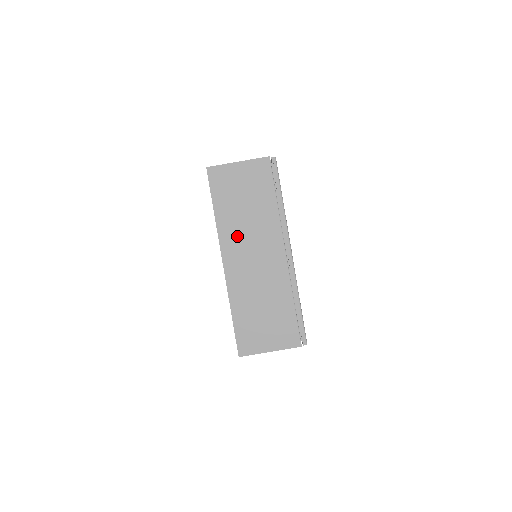
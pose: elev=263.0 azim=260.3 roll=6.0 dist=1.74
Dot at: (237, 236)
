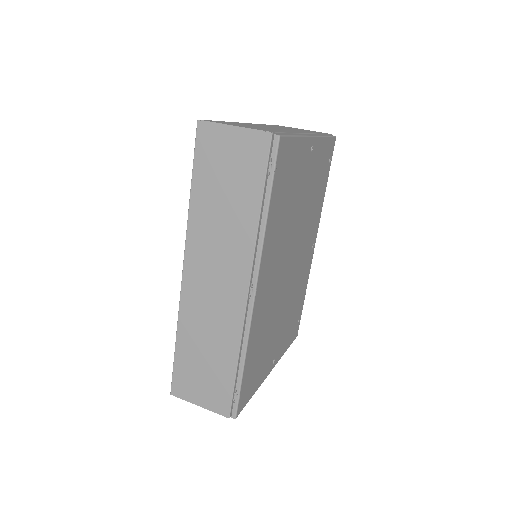
Dot at: (272, 126)
